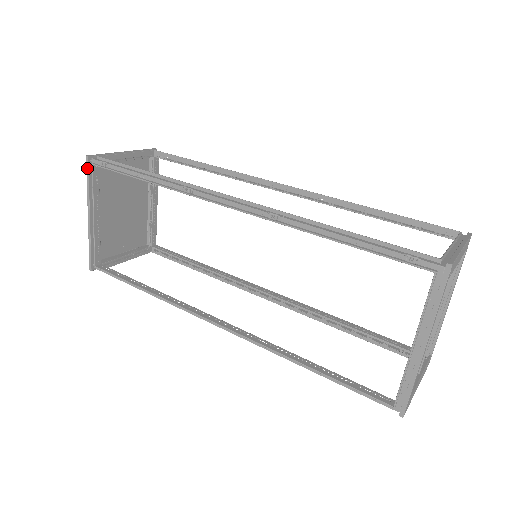
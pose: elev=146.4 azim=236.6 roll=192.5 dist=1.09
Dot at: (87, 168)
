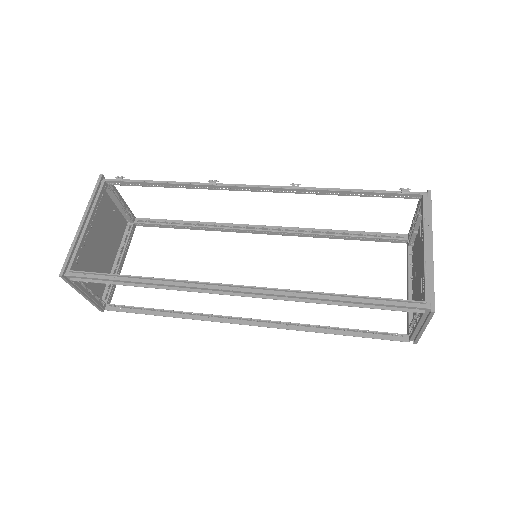
Dot at: (97, 183)
